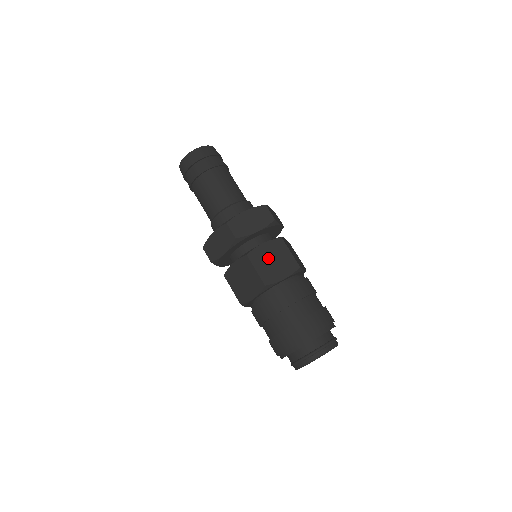
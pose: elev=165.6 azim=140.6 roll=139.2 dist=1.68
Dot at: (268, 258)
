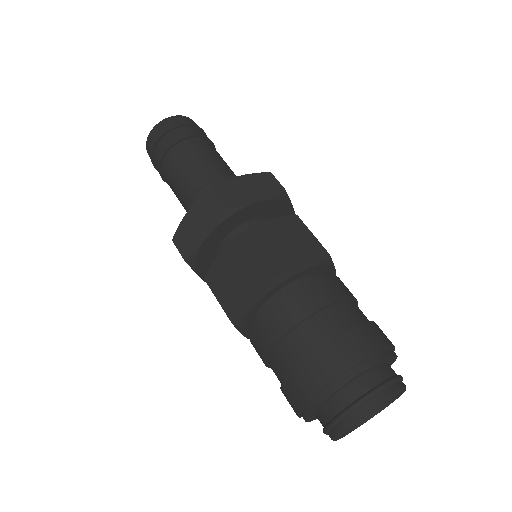
Dot at: occluded
